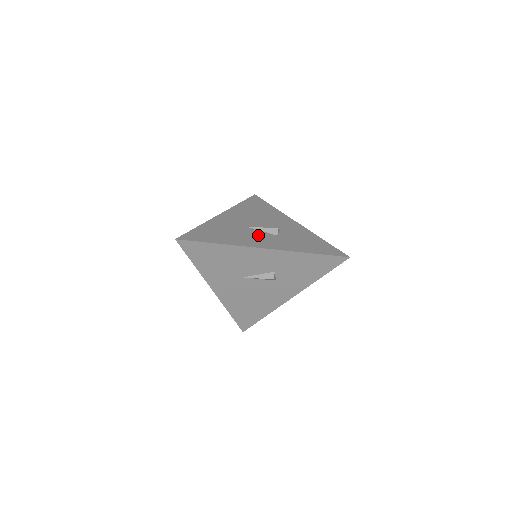
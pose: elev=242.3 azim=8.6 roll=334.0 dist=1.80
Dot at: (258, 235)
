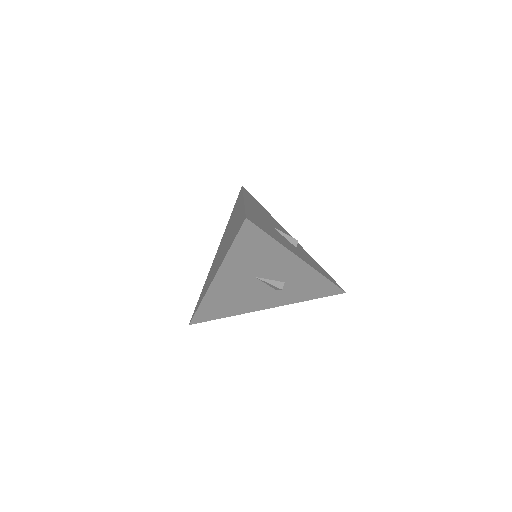
Dot at: (287, 241)
